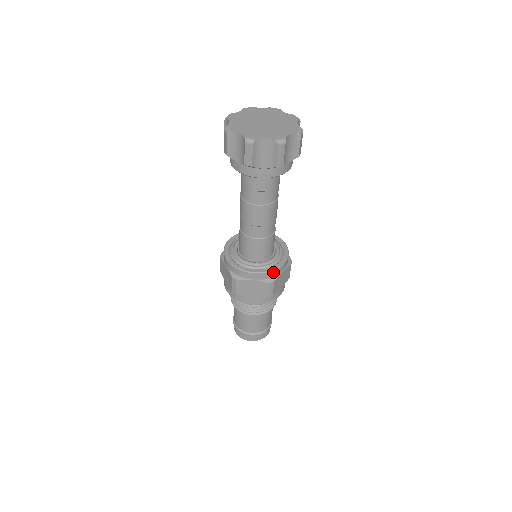
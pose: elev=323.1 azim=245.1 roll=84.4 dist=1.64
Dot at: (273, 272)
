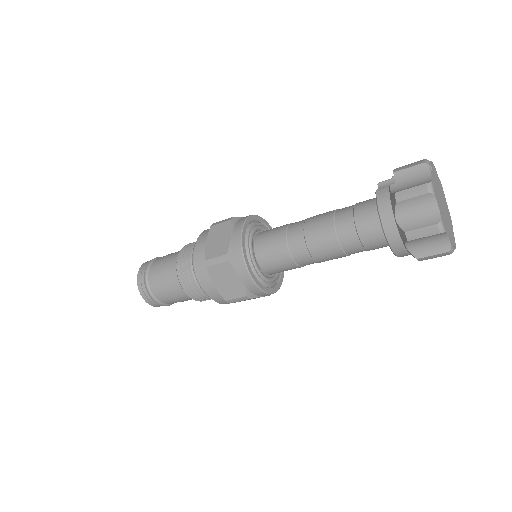
Dot at: (279, 285)
